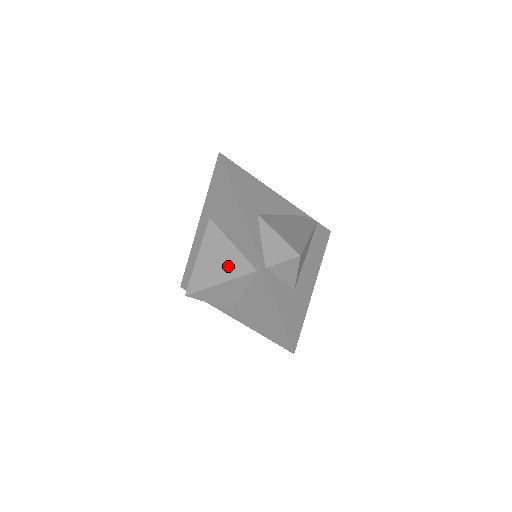
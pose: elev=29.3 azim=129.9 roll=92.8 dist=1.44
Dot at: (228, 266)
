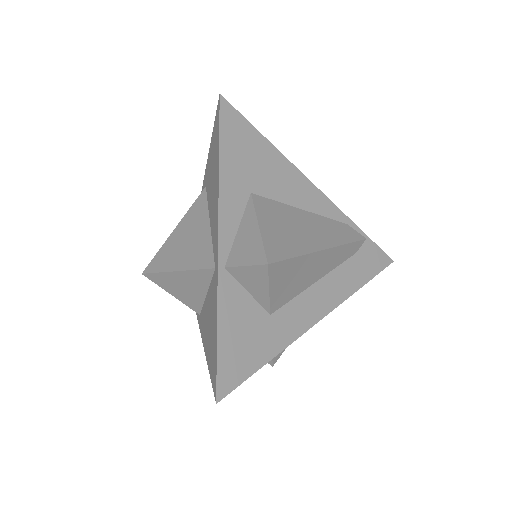
Dot at: (192, 252)
